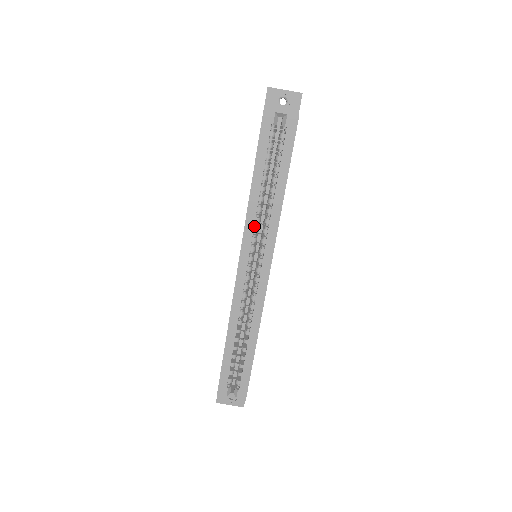
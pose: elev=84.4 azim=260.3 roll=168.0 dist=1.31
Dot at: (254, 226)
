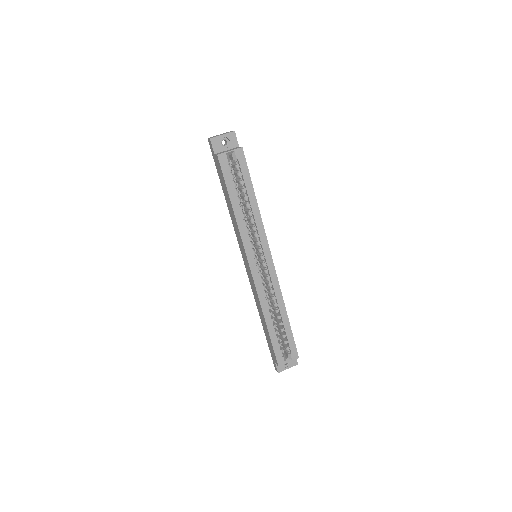
Dot at: (247, 236)
